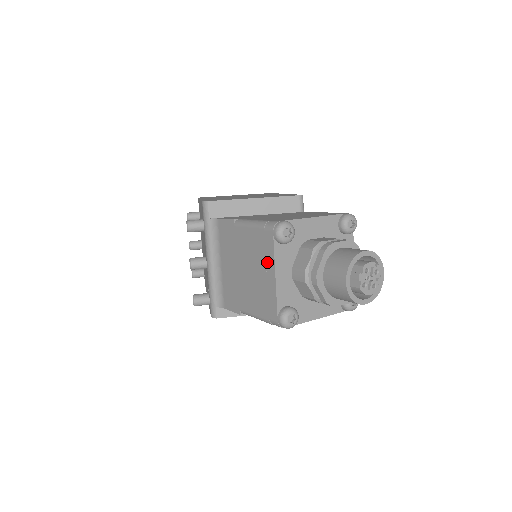
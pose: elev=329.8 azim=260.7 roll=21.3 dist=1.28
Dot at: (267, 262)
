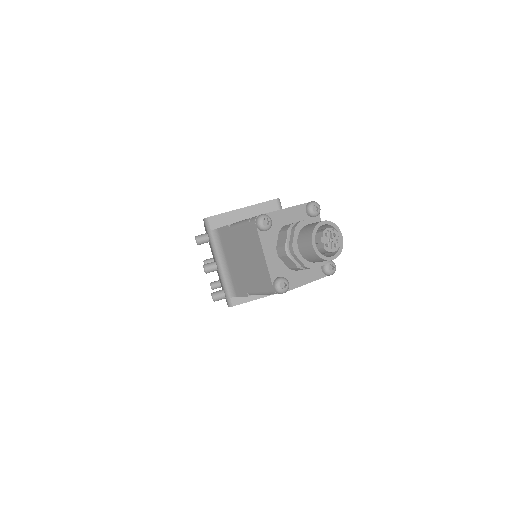
Dot at: (257, 248)
